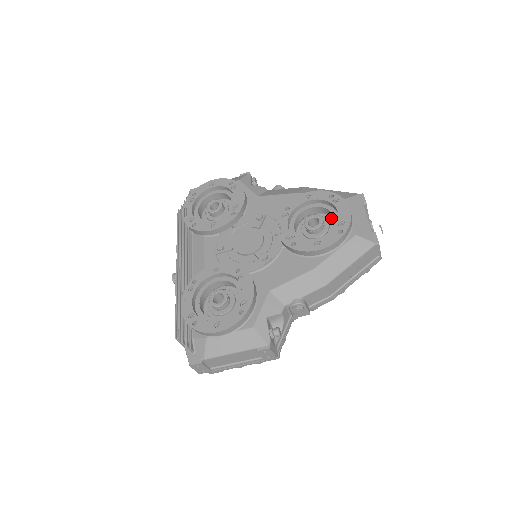
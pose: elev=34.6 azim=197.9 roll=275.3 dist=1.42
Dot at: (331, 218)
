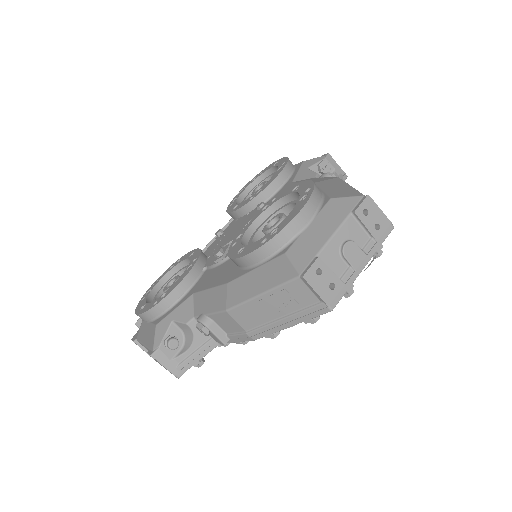
Dot at: occluded
